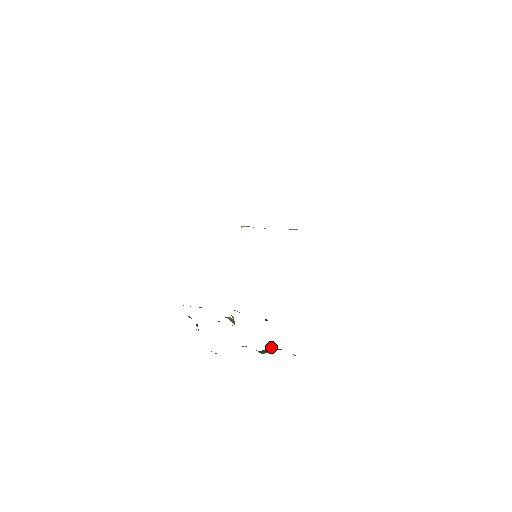
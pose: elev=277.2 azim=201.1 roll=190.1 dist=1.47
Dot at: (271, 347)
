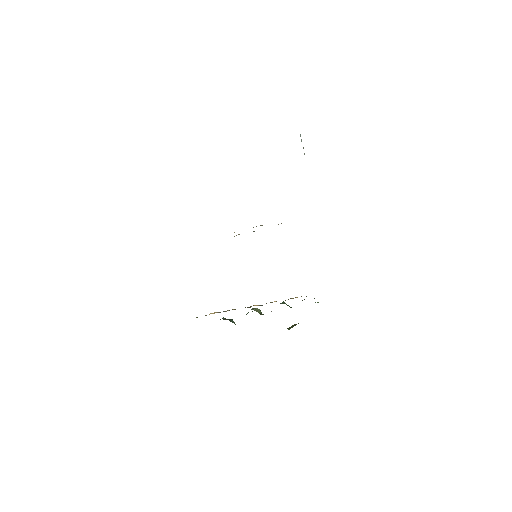
Dot at: occluded
